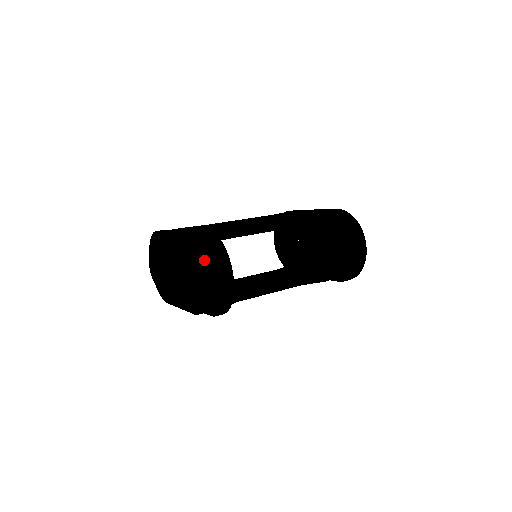
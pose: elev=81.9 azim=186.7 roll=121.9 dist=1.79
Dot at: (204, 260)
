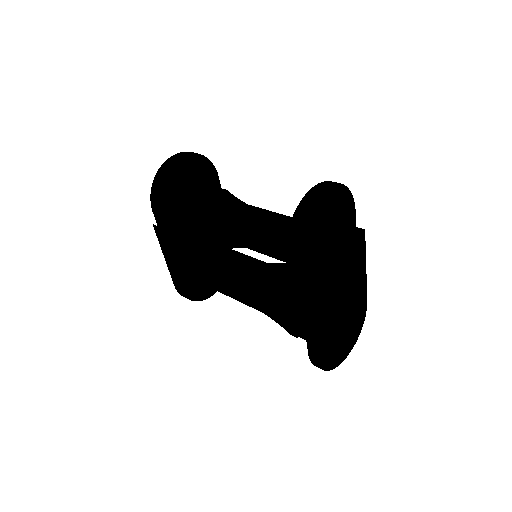
Dot at: occluded
